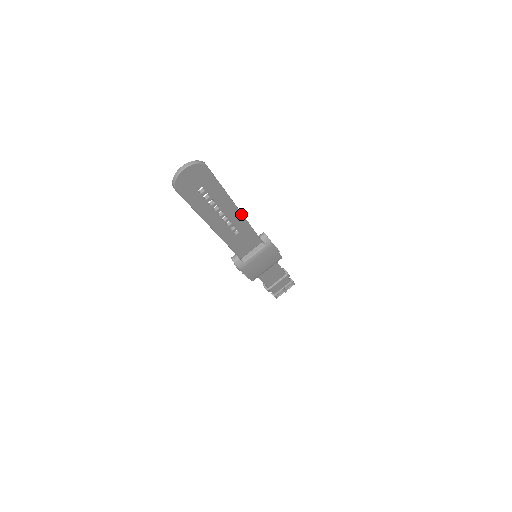
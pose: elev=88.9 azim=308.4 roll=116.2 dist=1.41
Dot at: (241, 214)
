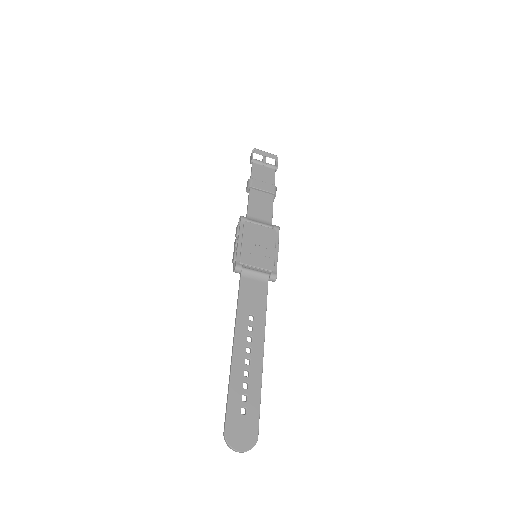
Dot at: (263, 342)
